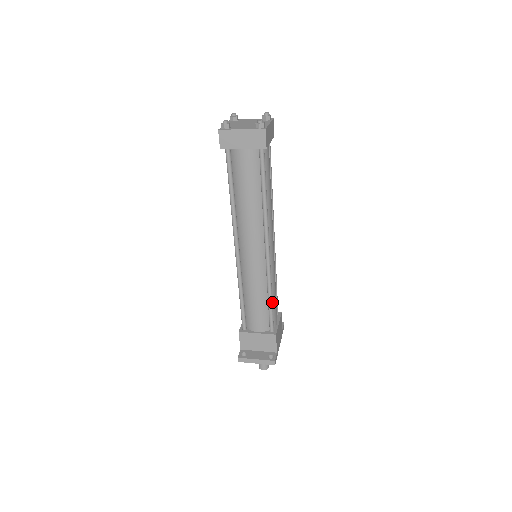
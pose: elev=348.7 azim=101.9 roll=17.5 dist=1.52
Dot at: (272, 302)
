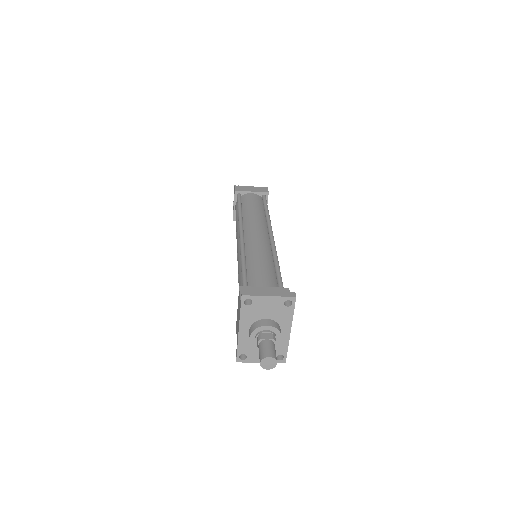
Dot at: (279, 269)
